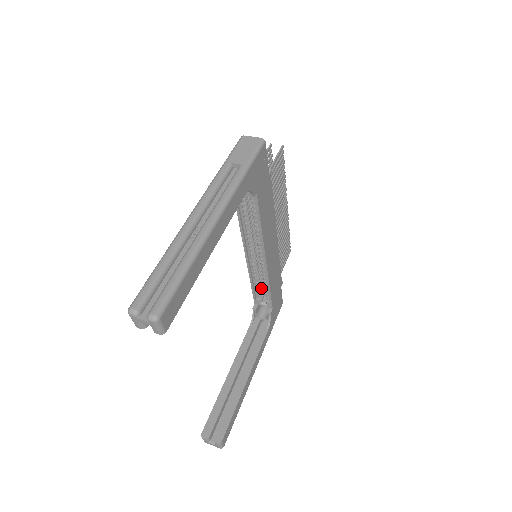
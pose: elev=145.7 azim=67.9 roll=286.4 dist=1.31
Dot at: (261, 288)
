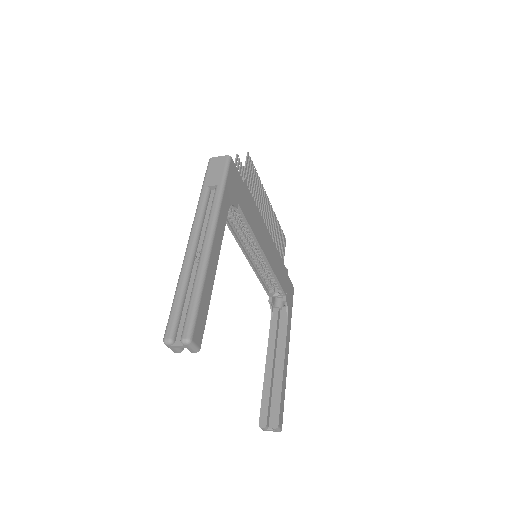
Dot at: (270, 282)
